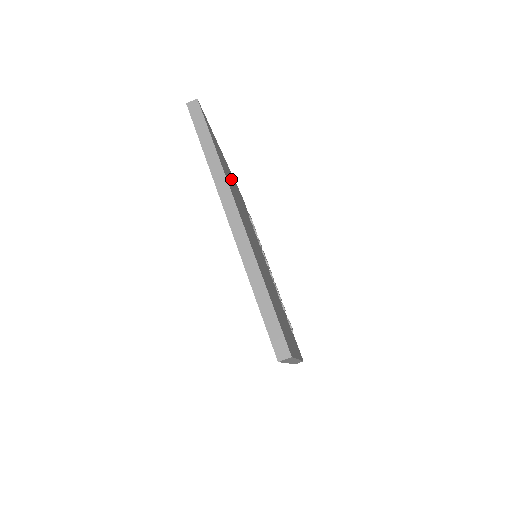
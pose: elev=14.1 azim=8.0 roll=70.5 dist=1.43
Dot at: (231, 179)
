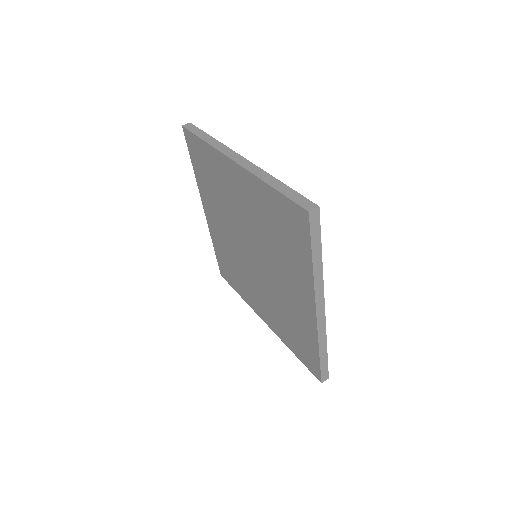
Dot at: occluded
